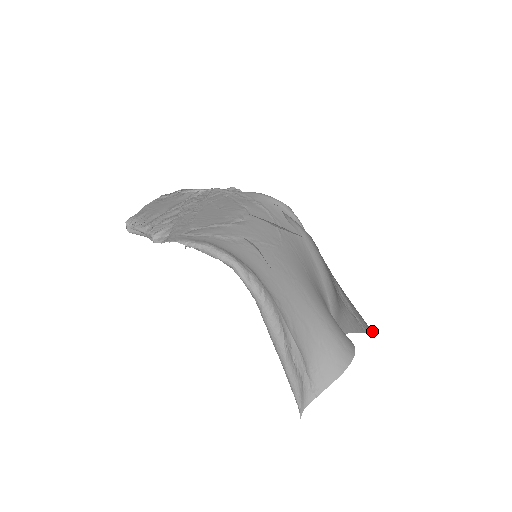
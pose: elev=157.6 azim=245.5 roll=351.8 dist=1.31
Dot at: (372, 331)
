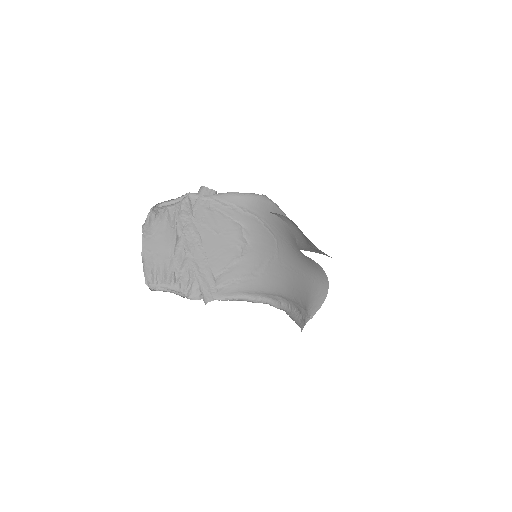
Dot at: occluded
